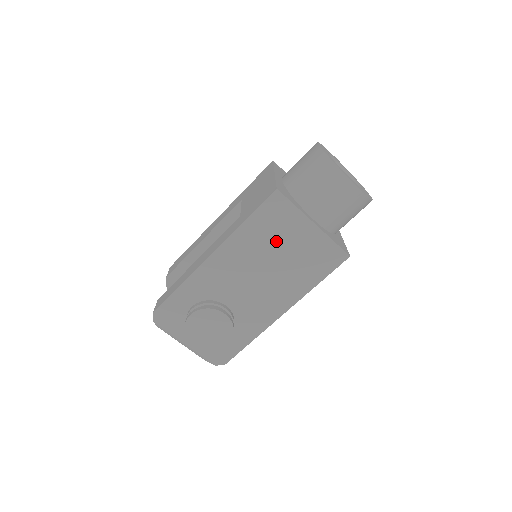
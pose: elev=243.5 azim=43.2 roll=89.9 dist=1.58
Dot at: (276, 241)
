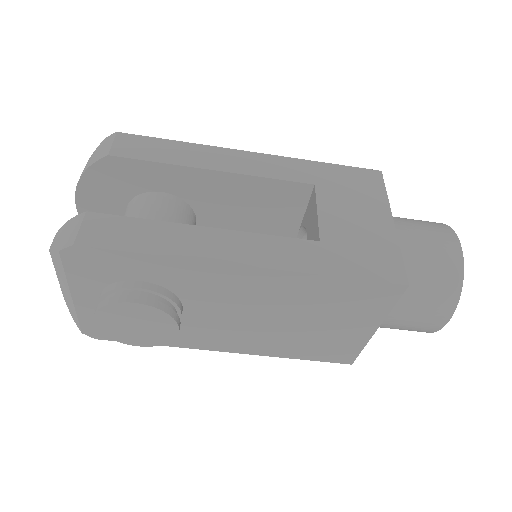
Dot at: (326, 312)
